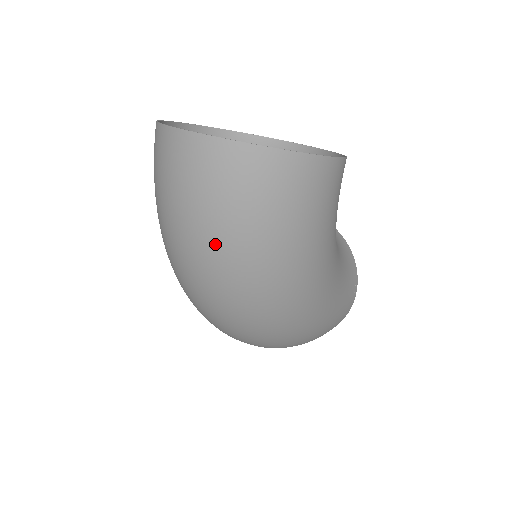
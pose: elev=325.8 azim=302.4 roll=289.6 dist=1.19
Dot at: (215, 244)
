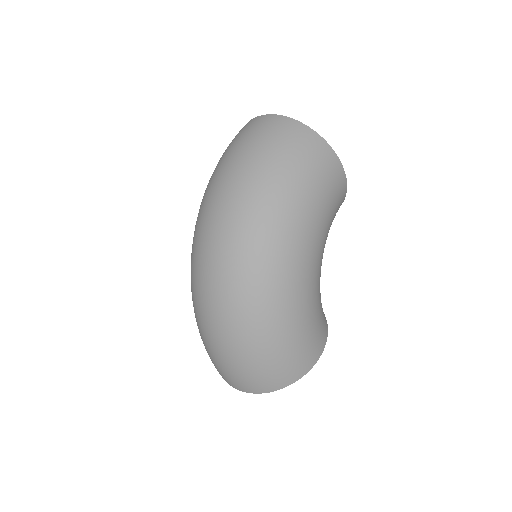
Dot at: (250, 166)
